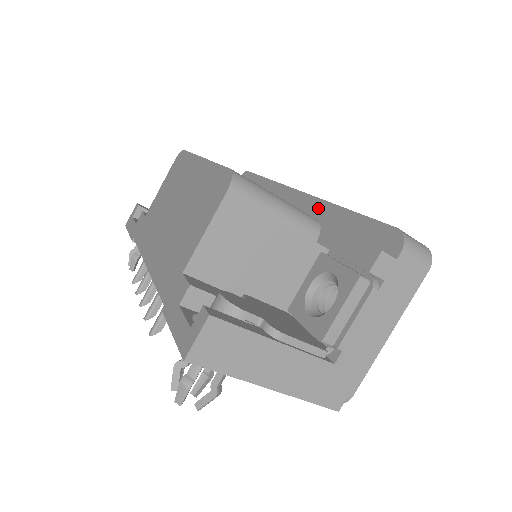
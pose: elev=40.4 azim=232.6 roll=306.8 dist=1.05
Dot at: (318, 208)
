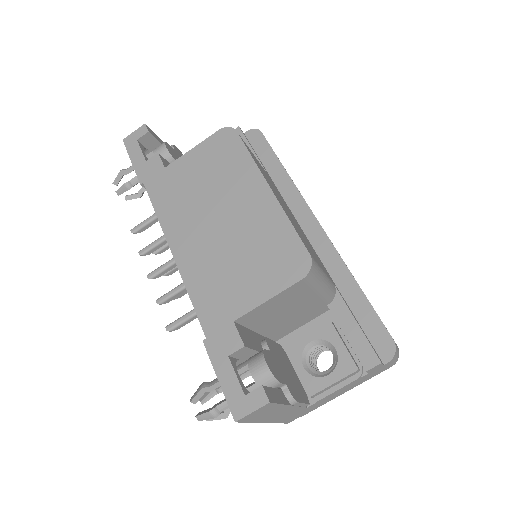
Dot at: (331, 258)
